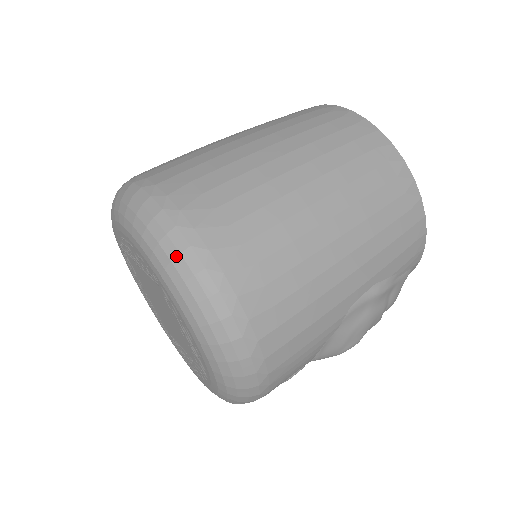
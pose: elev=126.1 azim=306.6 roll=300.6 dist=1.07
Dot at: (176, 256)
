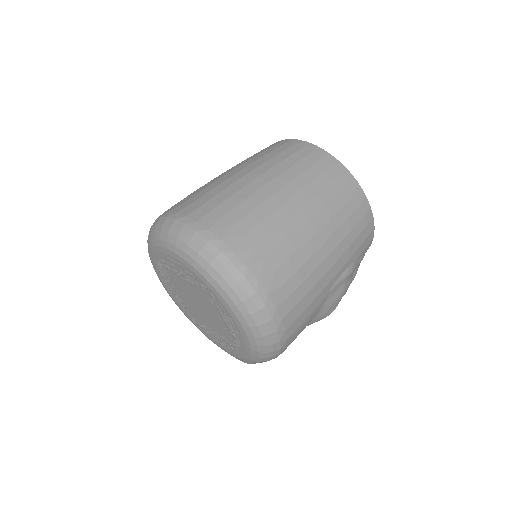
Dot at: (225, 272)
